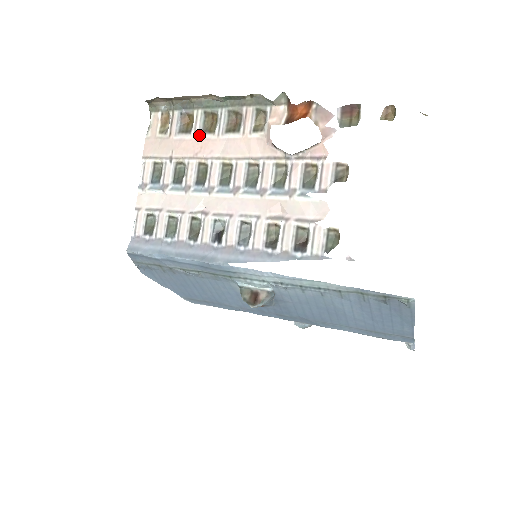
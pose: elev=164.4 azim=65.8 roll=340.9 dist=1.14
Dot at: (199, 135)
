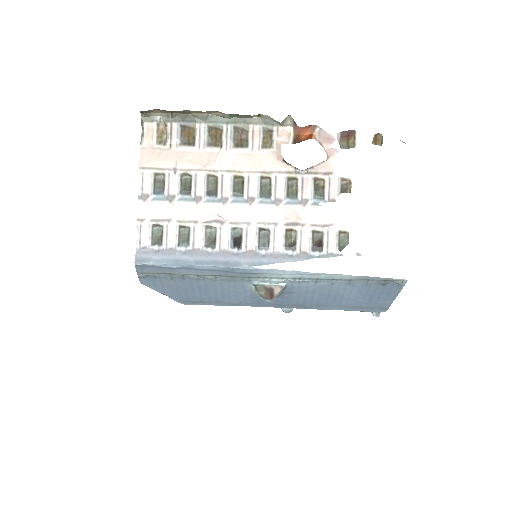
Dot at: (204, 148)
